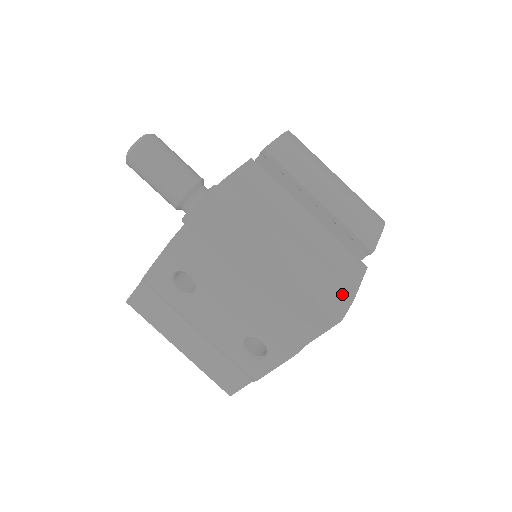
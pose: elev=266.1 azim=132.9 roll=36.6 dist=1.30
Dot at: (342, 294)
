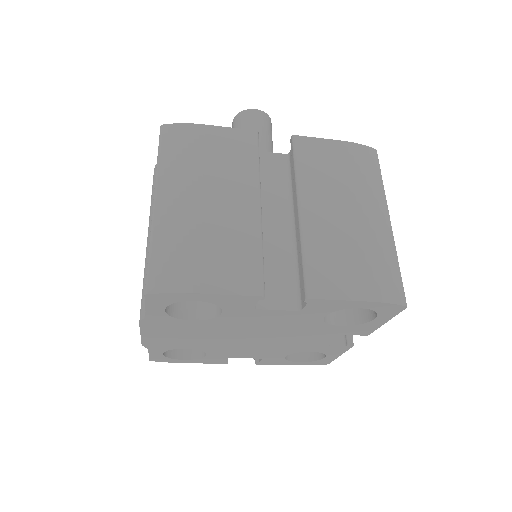
Dot at: (178, 277)
